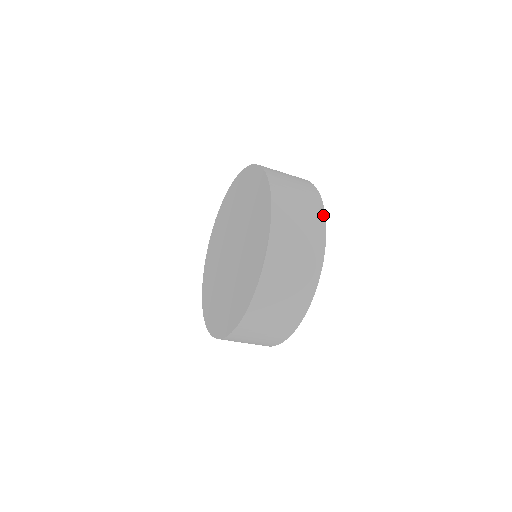
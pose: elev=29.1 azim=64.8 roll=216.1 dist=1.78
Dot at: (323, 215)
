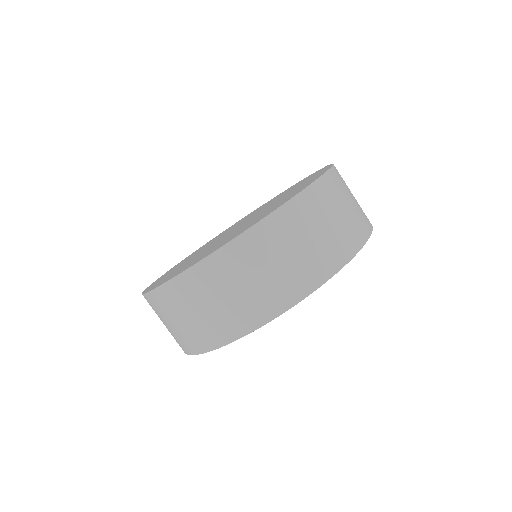
Dot at: occluded
